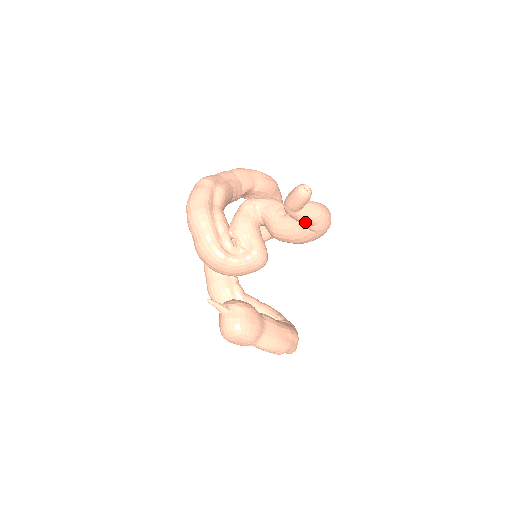
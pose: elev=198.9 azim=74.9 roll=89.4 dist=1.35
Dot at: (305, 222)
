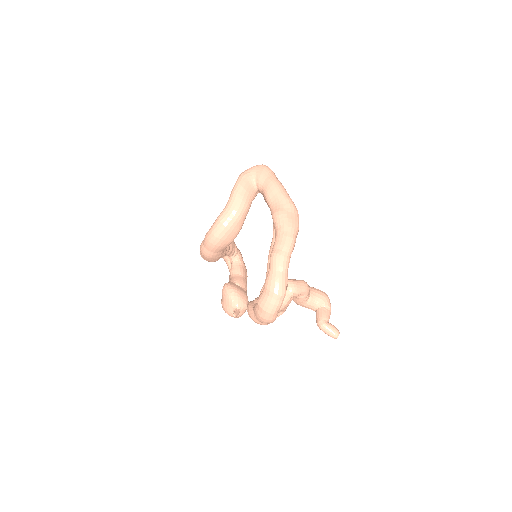
Dot at: occluded
